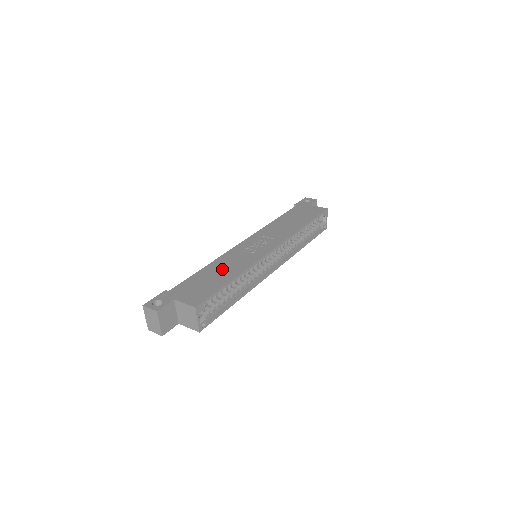
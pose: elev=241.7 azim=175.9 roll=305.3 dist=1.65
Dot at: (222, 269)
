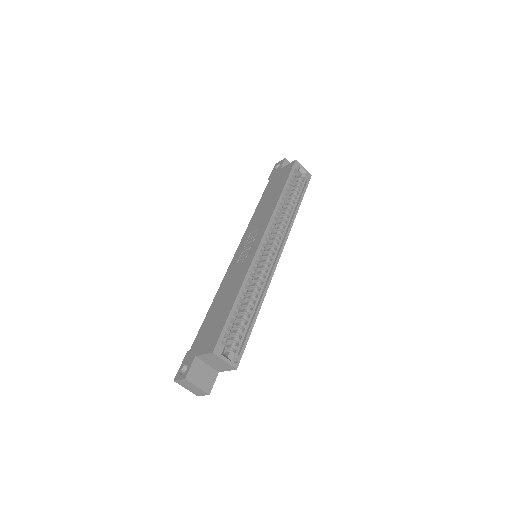
Dot at: (225, 295)
